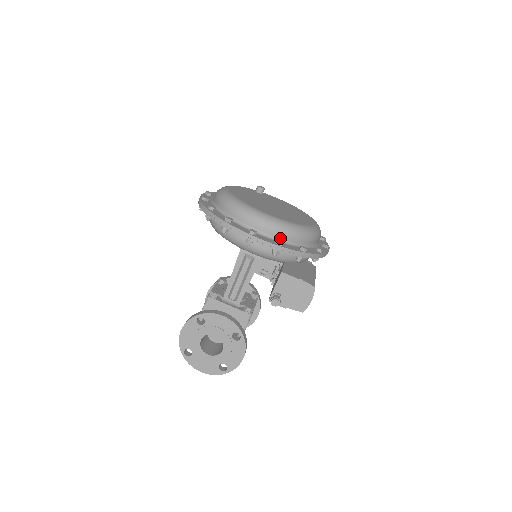
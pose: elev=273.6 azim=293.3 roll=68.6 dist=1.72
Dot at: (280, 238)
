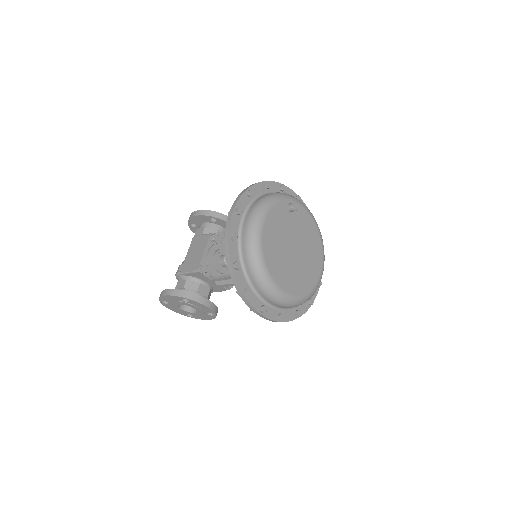
Dot at: (284, 308)
